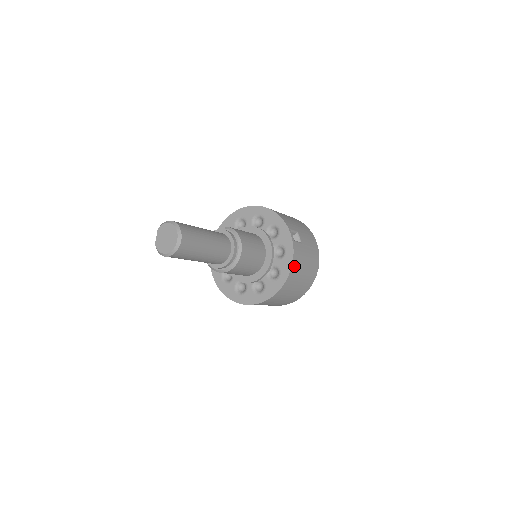
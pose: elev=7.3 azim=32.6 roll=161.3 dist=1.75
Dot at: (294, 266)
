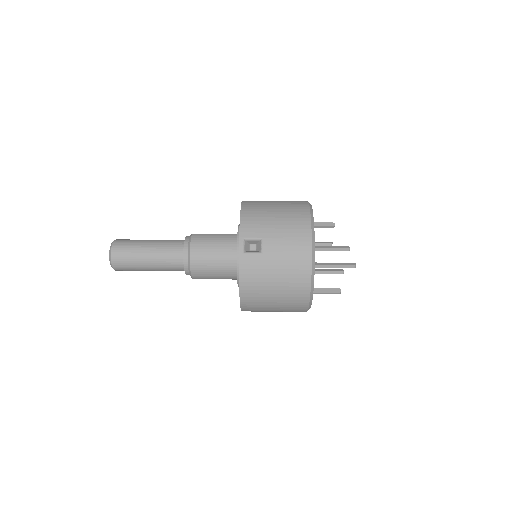
Dot at: (245, 282)
